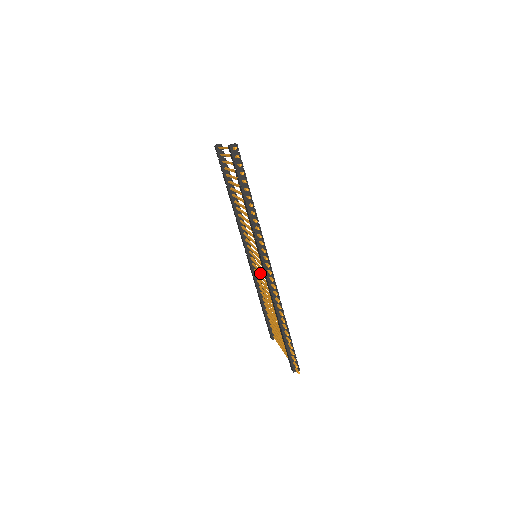
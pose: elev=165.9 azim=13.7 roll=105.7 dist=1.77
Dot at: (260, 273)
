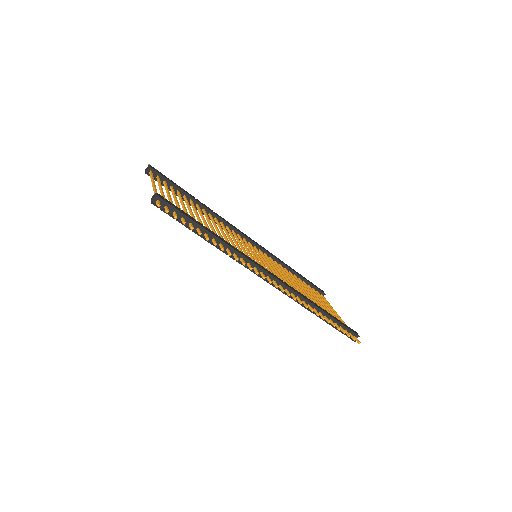
Dot at: (270, 268)
